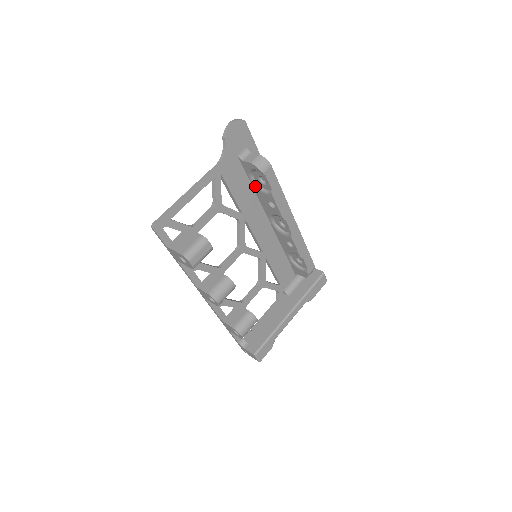
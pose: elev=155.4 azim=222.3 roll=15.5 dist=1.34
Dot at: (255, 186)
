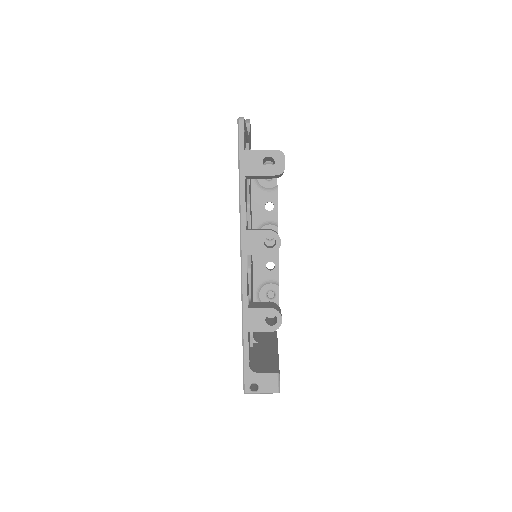
Dot at: (256, 185)
